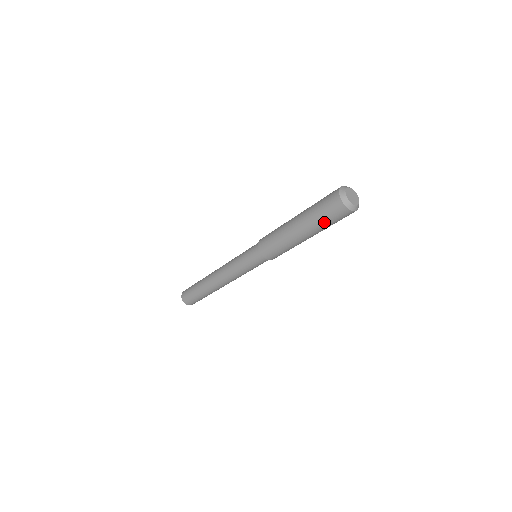
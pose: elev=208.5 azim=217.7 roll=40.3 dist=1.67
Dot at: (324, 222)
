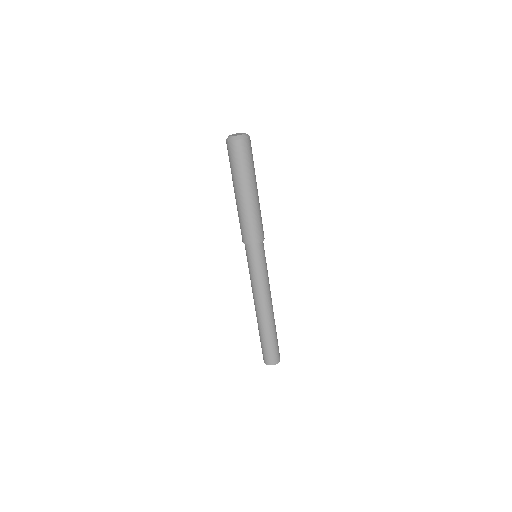
Dot at: (248, 166)
